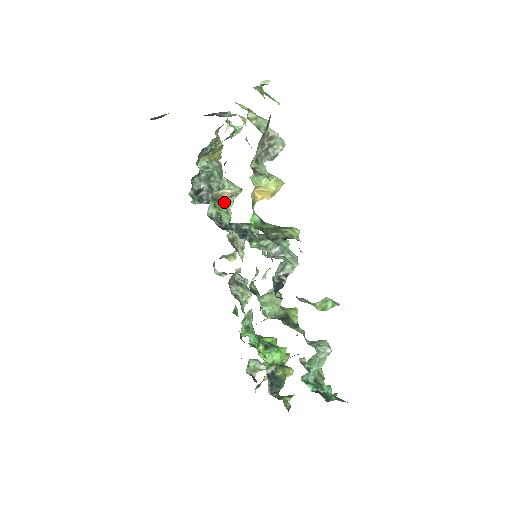
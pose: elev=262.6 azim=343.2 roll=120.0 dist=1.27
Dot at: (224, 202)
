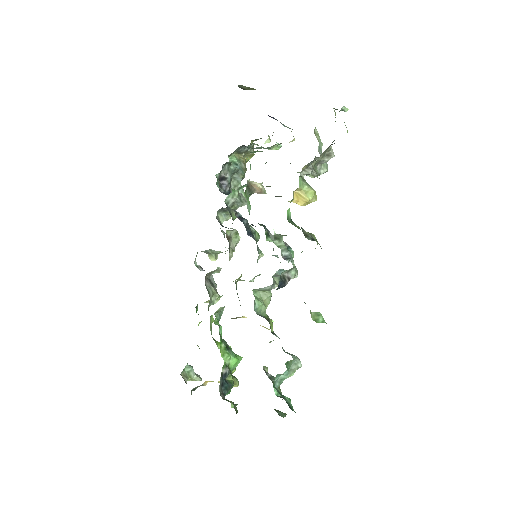
Dot at: (251, 194)
